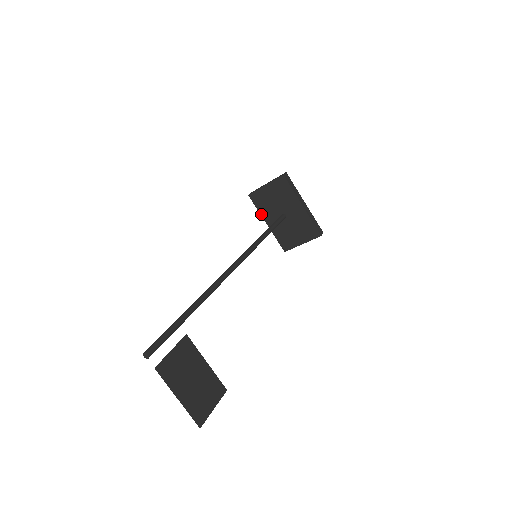
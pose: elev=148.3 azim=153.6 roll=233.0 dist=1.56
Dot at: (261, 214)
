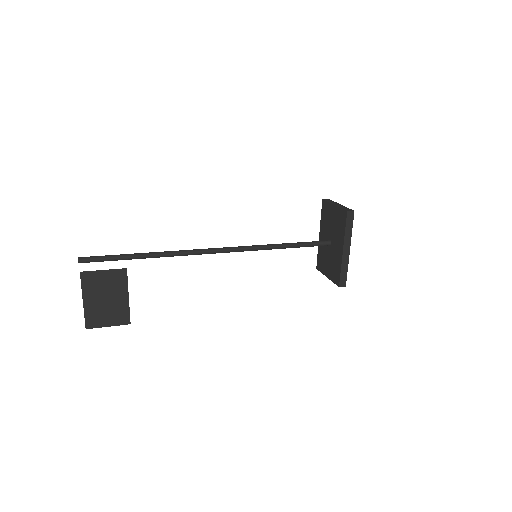
Dot at: (321, 223)
